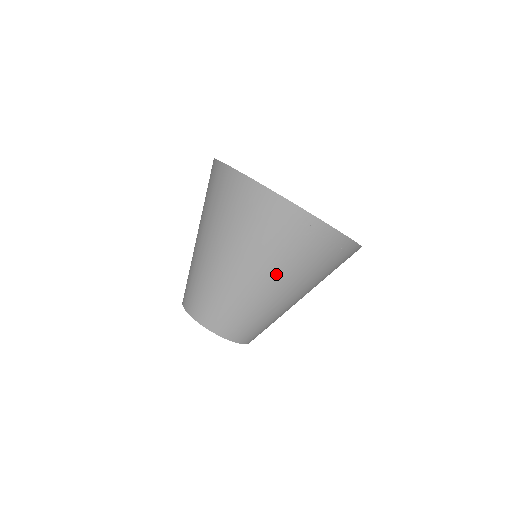
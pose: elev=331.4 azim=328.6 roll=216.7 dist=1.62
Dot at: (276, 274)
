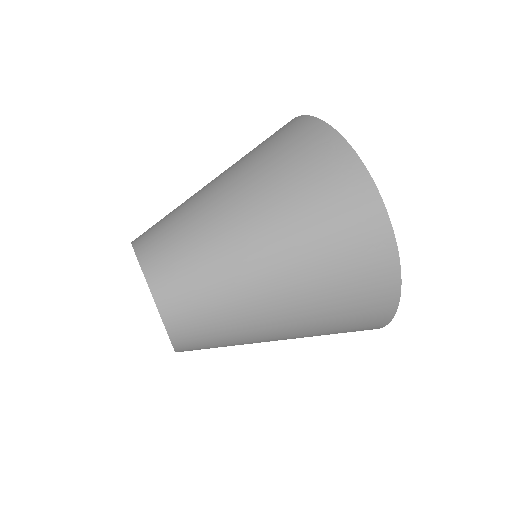
Dot at: (259, 195)
